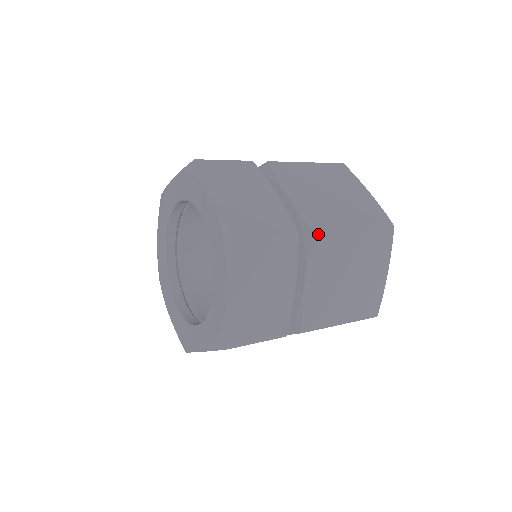
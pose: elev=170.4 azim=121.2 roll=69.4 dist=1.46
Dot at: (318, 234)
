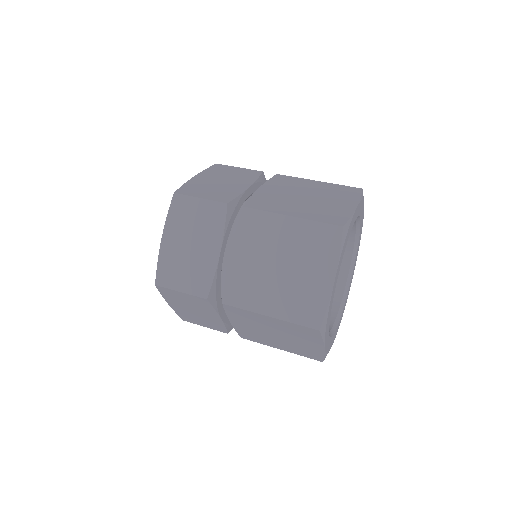
Dot at: (247, 210)
